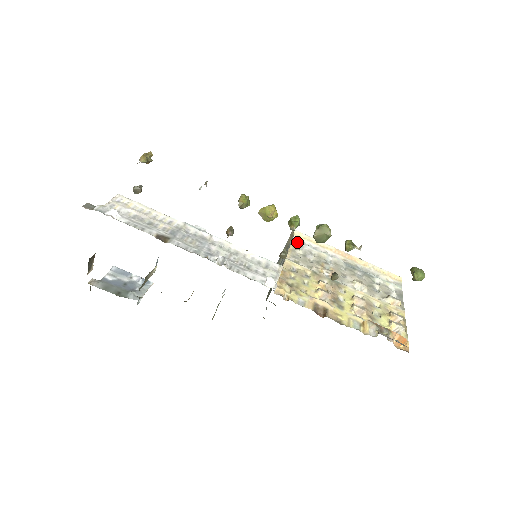
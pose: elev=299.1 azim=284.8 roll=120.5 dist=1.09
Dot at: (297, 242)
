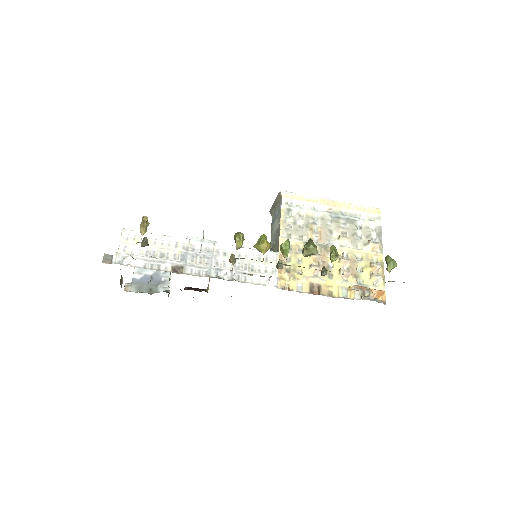
Dot at: (286, 207)
